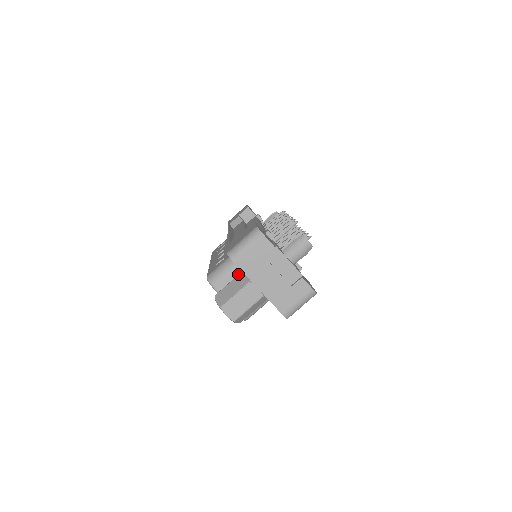
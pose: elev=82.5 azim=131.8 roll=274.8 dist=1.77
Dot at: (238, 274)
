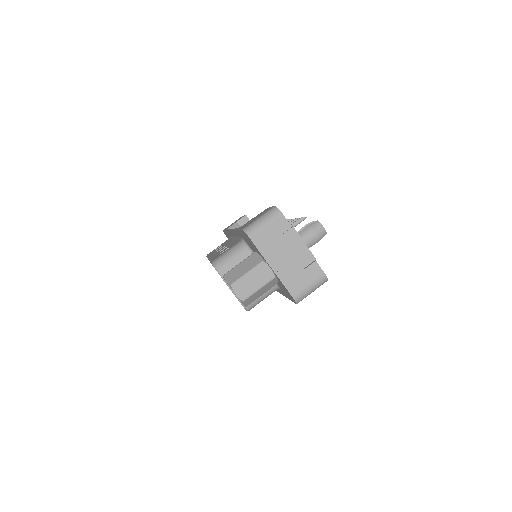
Dot at: occluded
